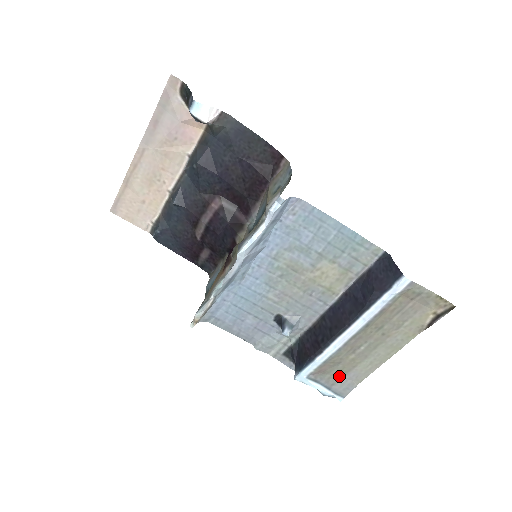
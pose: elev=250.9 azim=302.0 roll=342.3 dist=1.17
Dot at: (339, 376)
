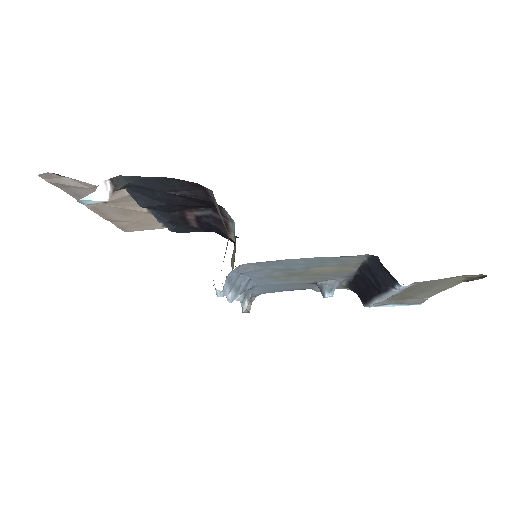
Dot at: (404, 299)
